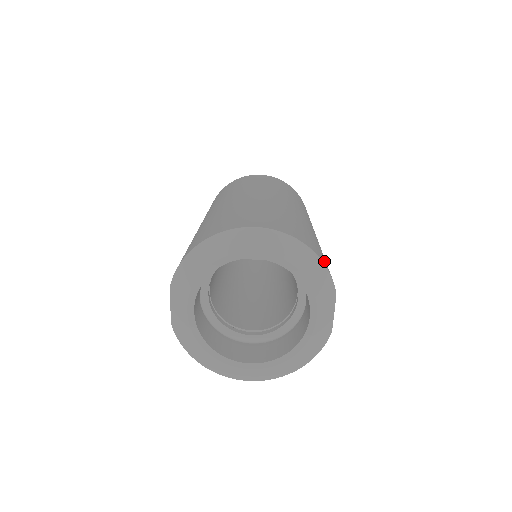
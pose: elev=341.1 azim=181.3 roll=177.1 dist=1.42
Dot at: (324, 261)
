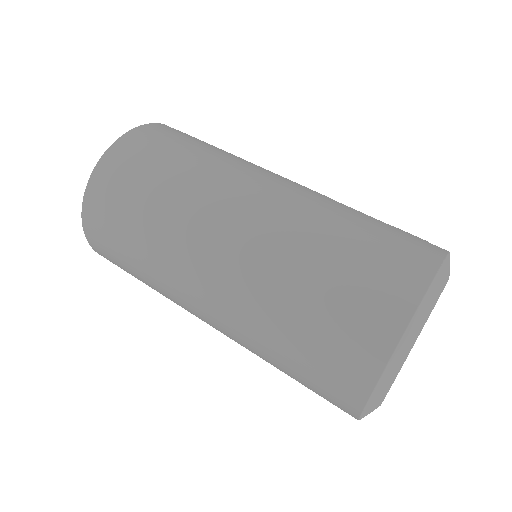
Dot at: (423, 251)
